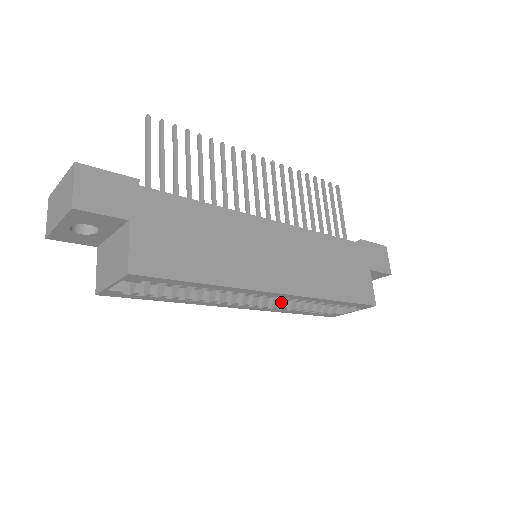
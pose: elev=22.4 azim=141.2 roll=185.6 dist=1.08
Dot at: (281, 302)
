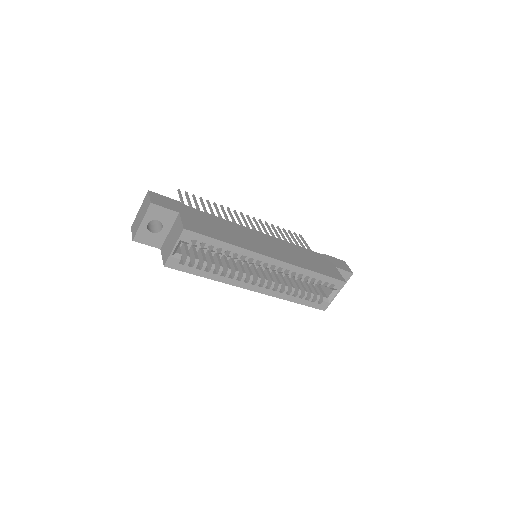
Dot at: (280, 284)
